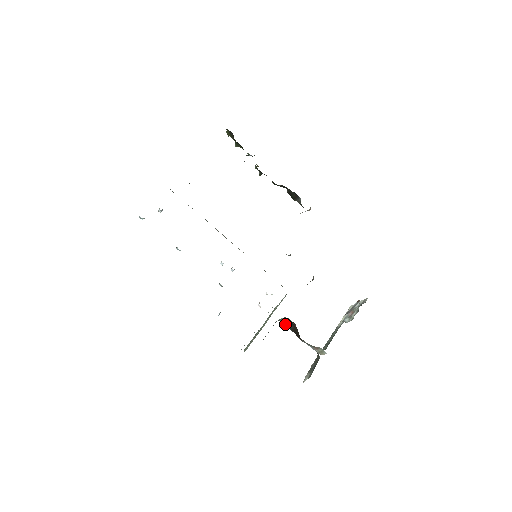
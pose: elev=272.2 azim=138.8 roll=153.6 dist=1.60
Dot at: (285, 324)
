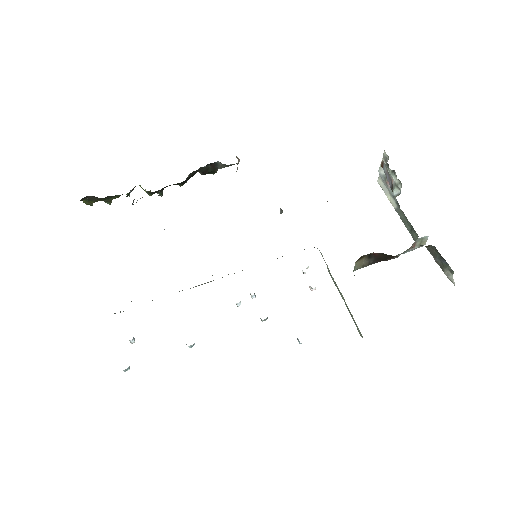
Dot at: (363, 267)
